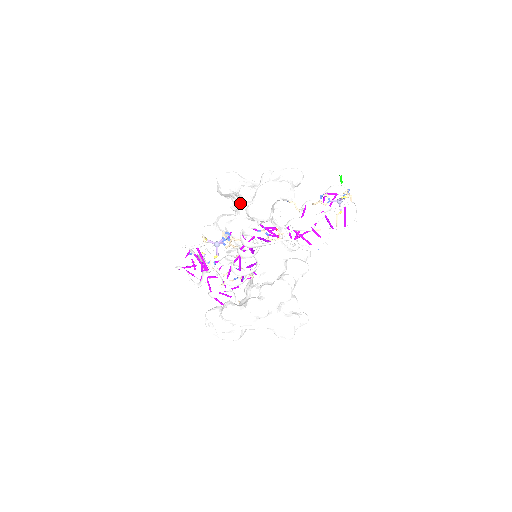
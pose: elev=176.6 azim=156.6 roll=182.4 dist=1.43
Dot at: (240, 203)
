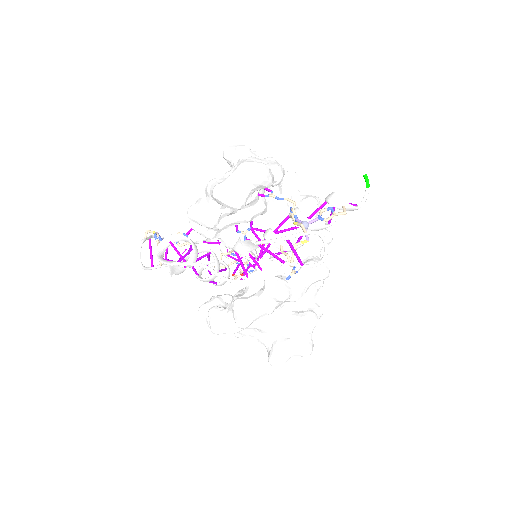
Dot at: occluded
